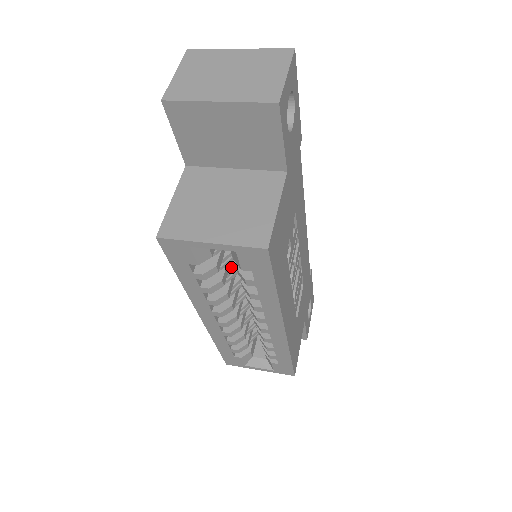
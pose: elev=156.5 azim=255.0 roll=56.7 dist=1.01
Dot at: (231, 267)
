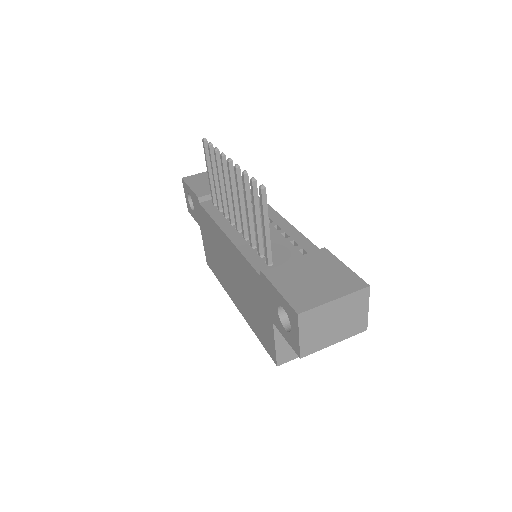
Dot at: occluded
